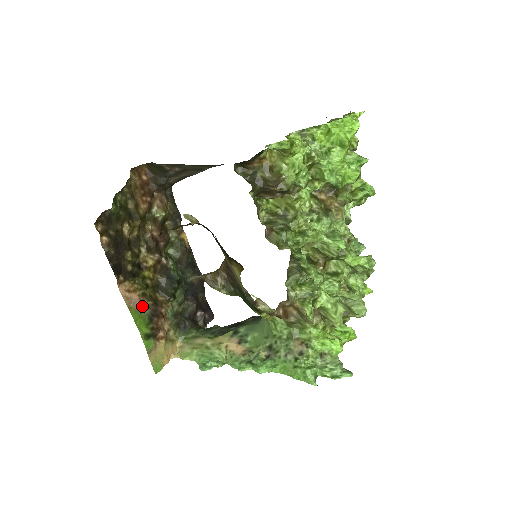
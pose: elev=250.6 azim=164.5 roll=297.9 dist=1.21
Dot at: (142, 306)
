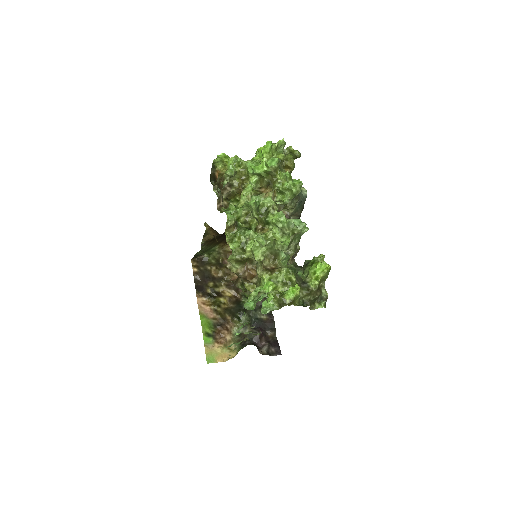
Dot at: (211, 316)
